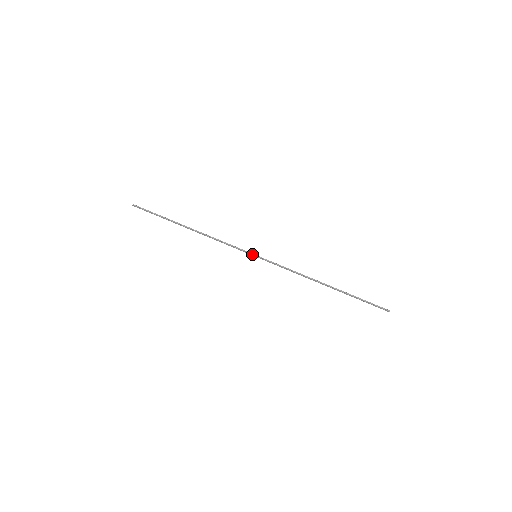
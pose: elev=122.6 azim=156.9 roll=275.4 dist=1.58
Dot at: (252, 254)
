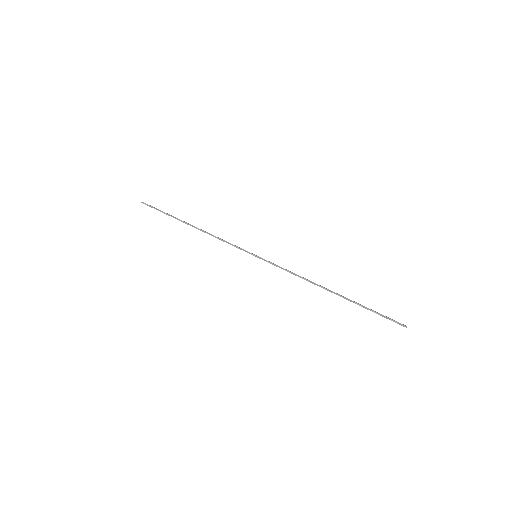
Dot at: (251, 254)
